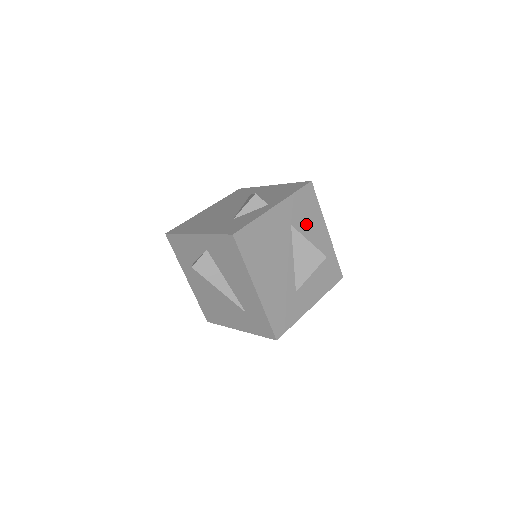
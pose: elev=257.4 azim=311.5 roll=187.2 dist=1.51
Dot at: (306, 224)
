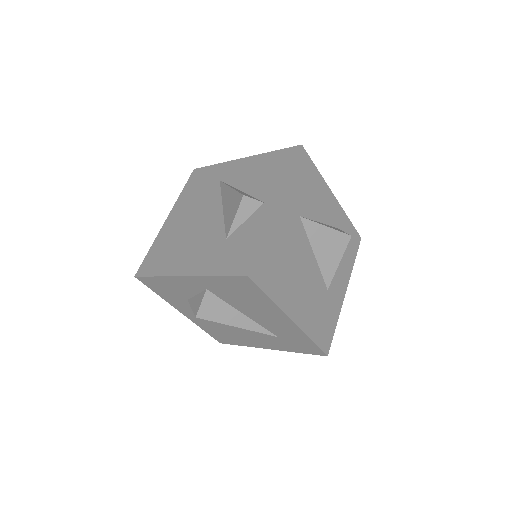
Dot at: (313, 203)
